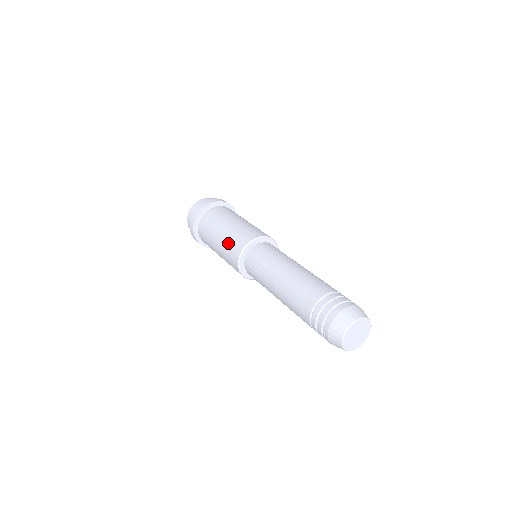
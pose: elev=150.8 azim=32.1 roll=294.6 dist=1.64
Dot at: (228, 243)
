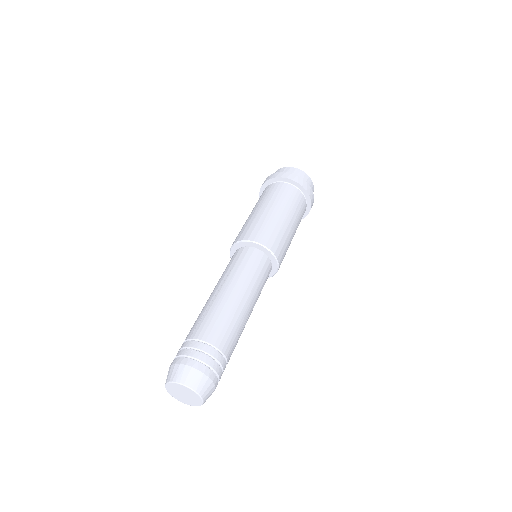
Dot at: (251, 223)
